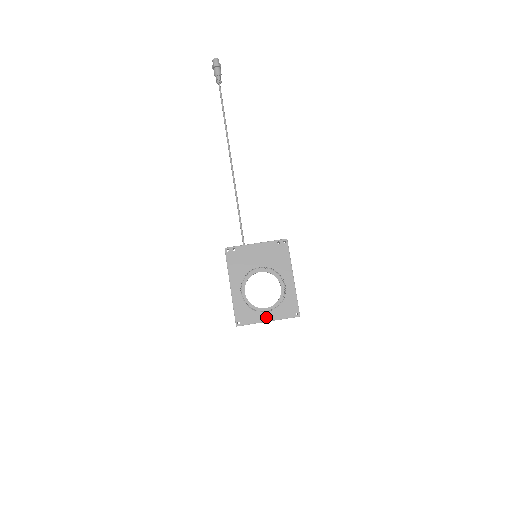
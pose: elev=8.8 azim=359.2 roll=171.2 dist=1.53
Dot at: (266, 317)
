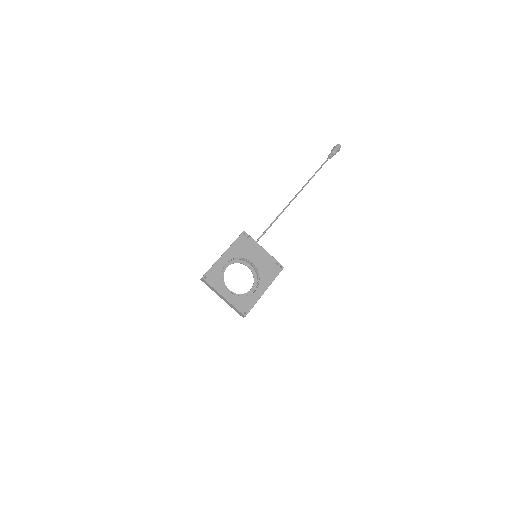
Dot at: (225, 293)
